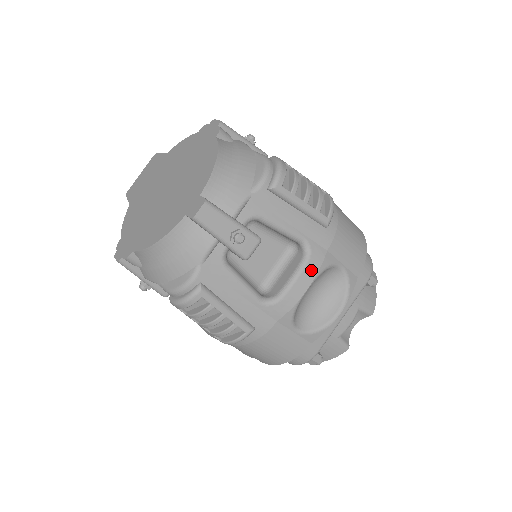
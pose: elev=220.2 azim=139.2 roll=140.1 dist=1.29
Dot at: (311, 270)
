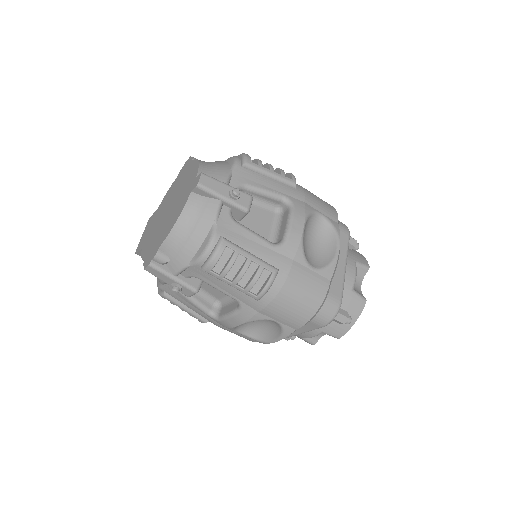
Dot at: (299, 214)
